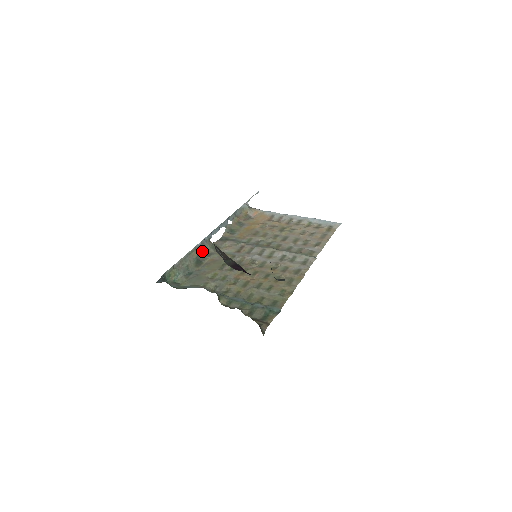
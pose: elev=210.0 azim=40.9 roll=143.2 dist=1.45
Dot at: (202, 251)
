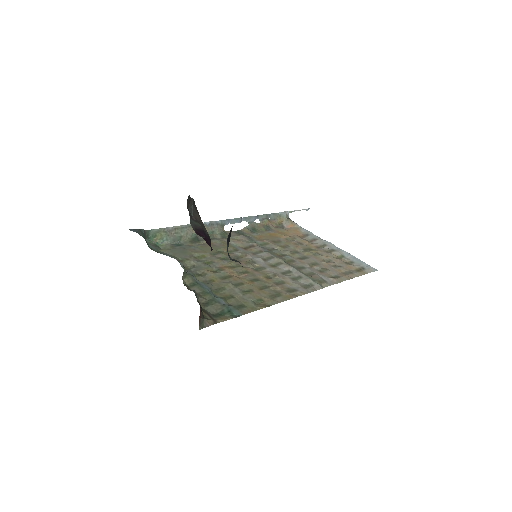
Dot at: (207, 231)
